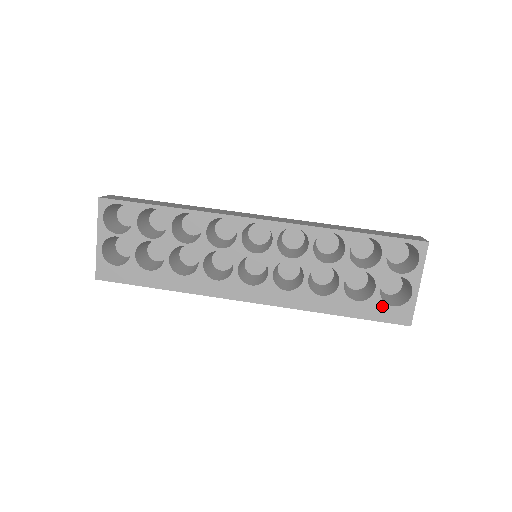
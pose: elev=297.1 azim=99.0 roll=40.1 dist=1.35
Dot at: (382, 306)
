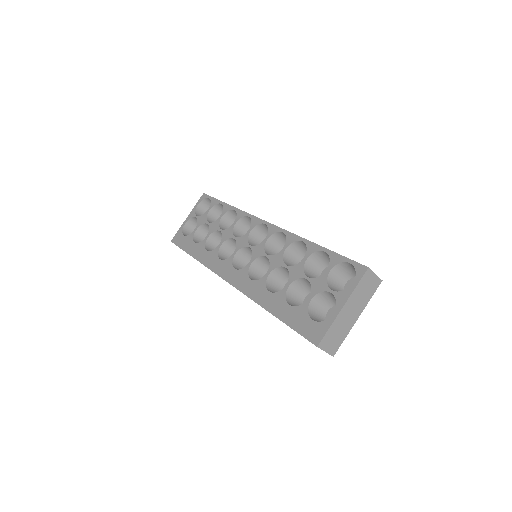
Dot at: (305, 317)
